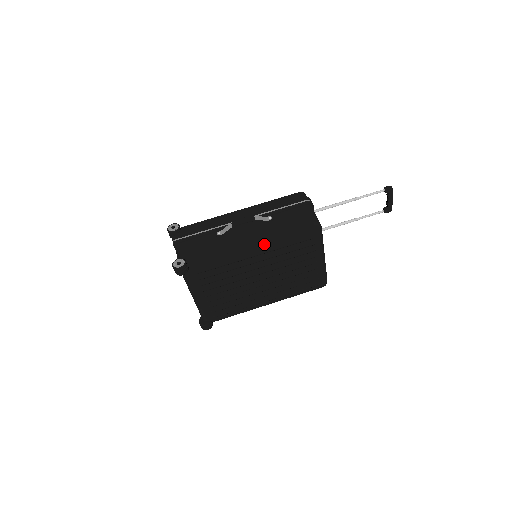
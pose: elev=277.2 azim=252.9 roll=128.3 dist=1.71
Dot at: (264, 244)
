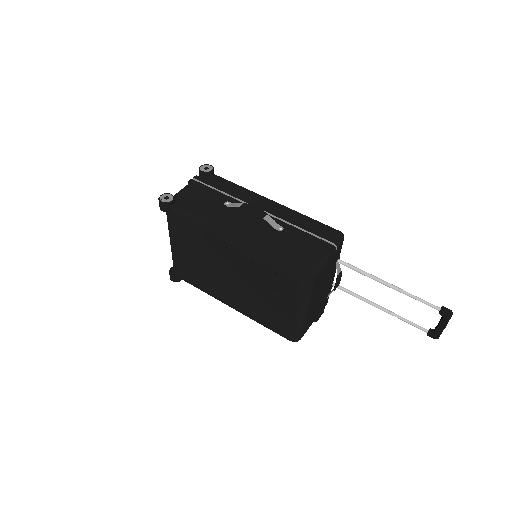
Dot at: (245, 245)
